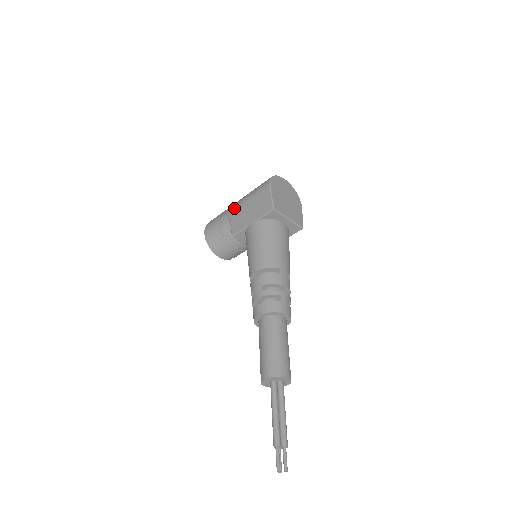
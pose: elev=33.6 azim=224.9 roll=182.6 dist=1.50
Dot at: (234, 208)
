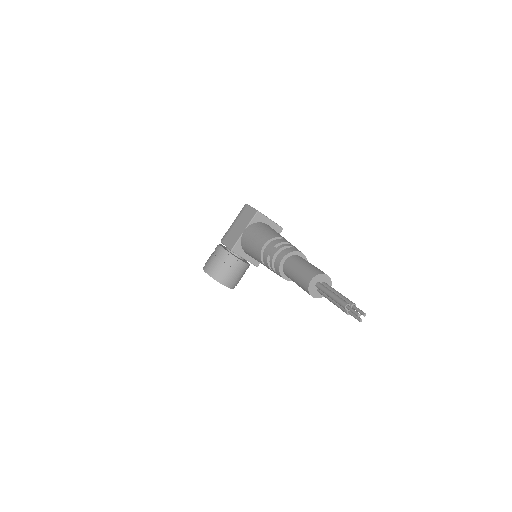
Dot at: (224, 237)
